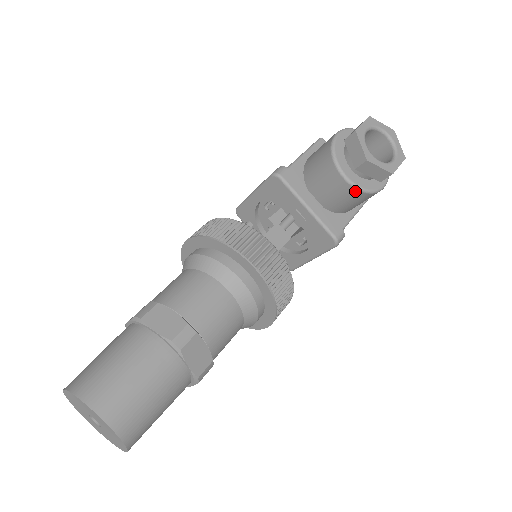
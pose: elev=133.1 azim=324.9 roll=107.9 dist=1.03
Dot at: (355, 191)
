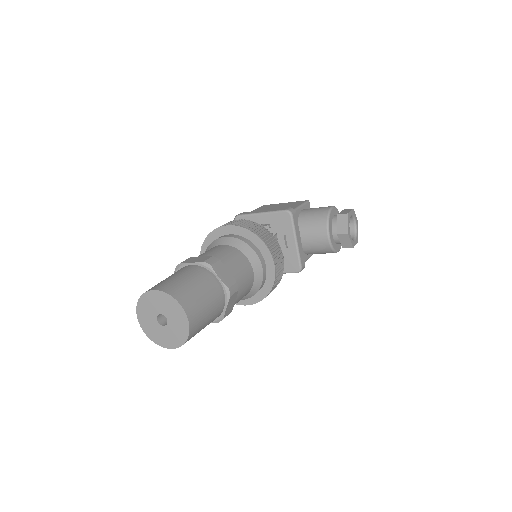
Dot at: (328, 246)
